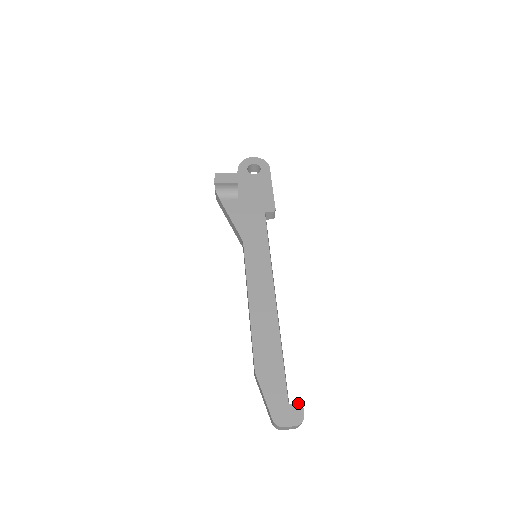
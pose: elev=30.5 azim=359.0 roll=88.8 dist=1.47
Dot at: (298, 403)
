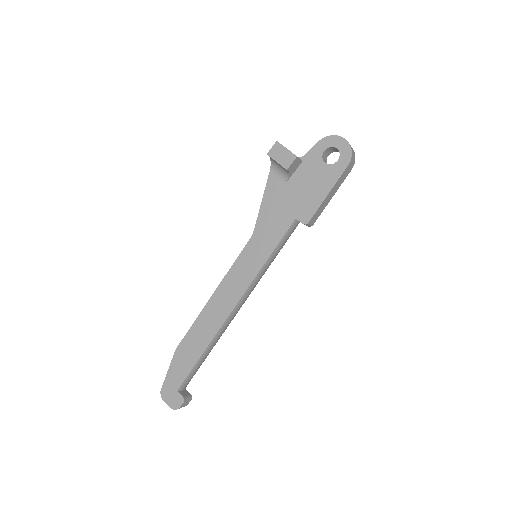
Dot at: (183, 397)
